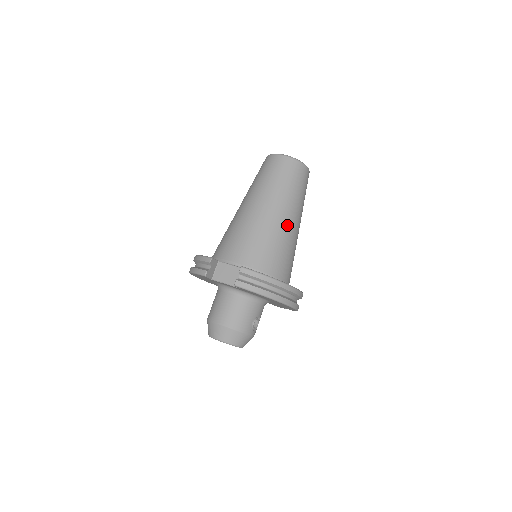
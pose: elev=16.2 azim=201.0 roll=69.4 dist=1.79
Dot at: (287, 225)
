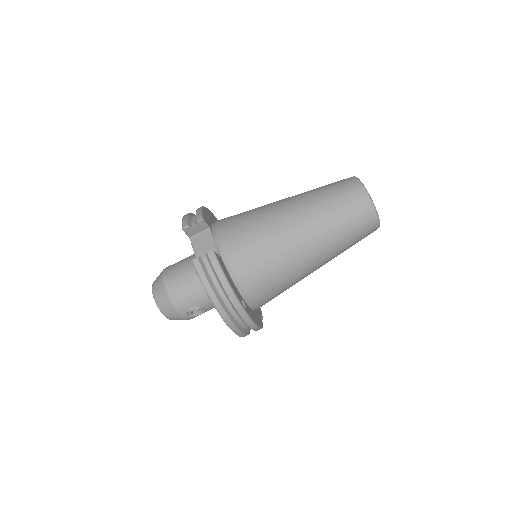
Dot at: (300, 254)
